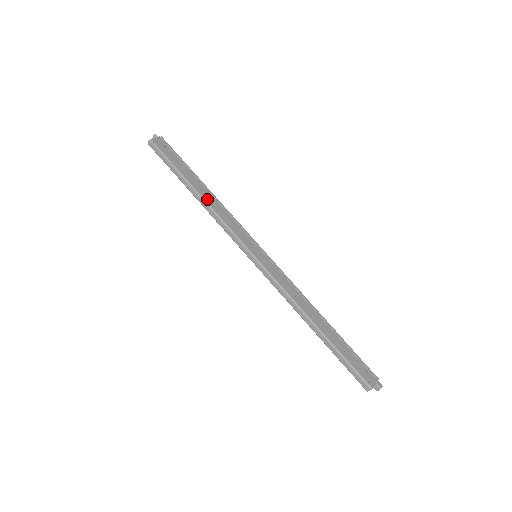
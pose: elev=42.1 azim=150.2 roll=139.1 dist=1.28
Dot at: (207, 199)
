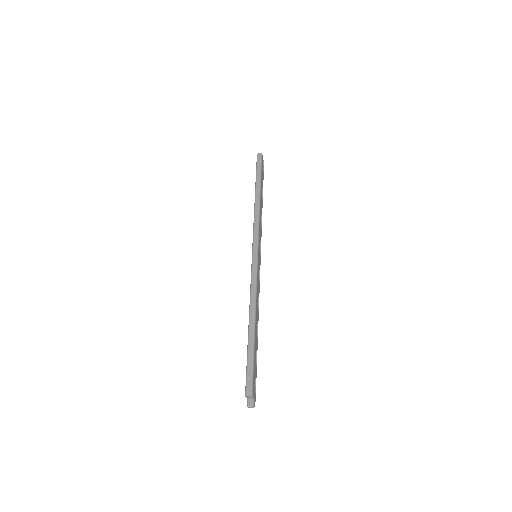
Dot at: occluded
